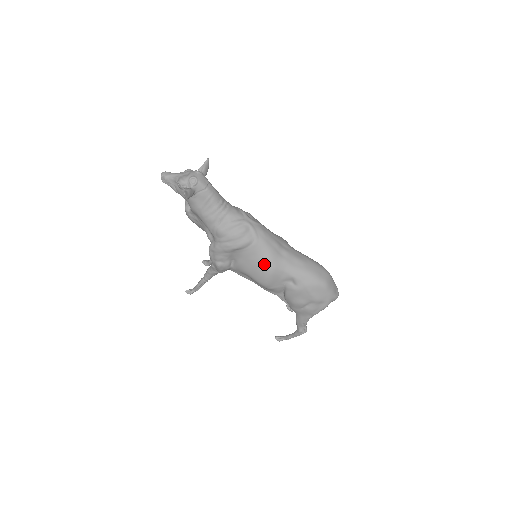
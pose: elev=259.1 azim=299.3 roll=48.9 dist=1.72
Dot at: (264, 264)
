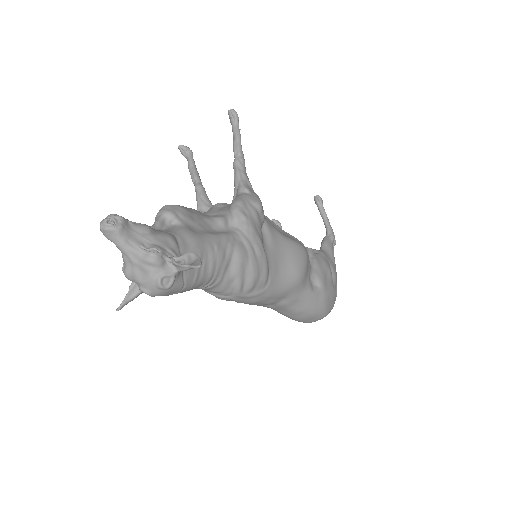
Dot at: occluded
